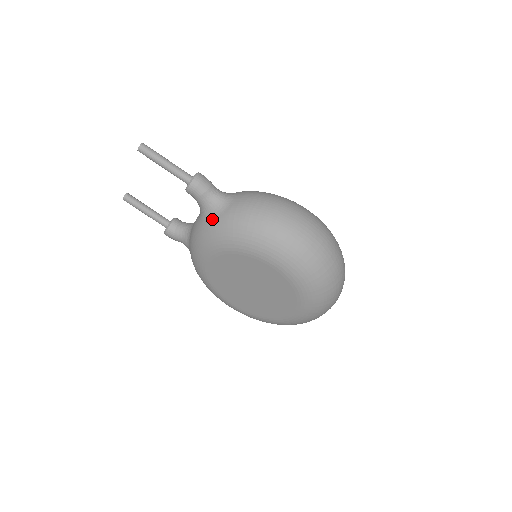
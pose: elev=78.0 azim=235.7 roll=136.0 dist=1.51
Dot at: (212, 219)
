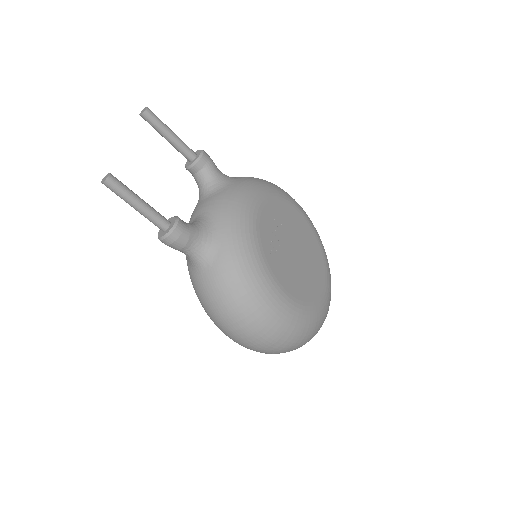
Dot at: (186, 257)
